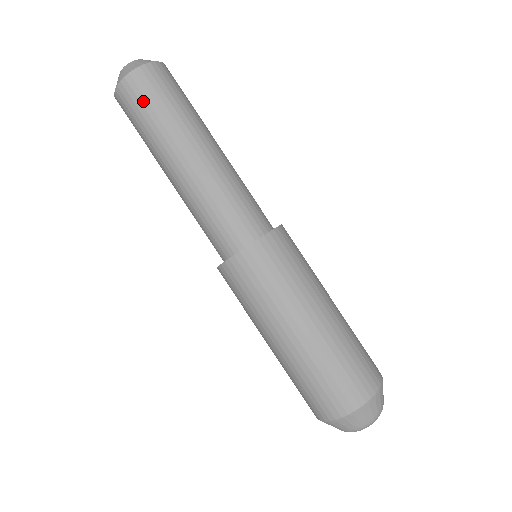
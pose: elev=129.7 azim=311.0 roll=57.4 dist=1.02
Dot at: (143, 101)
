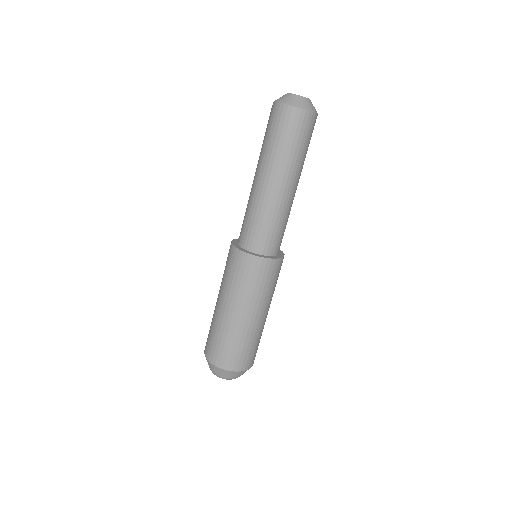
Dot at: (276, 127)
